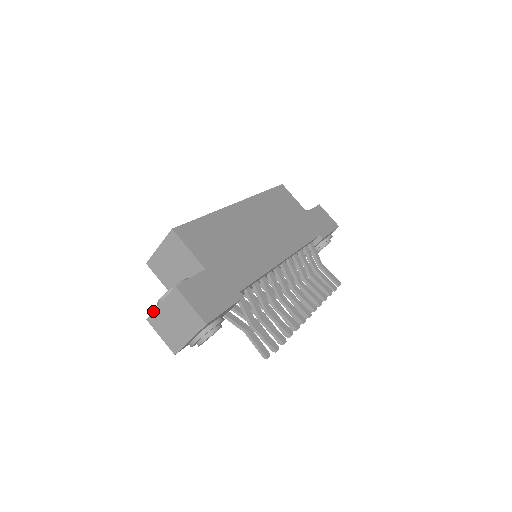
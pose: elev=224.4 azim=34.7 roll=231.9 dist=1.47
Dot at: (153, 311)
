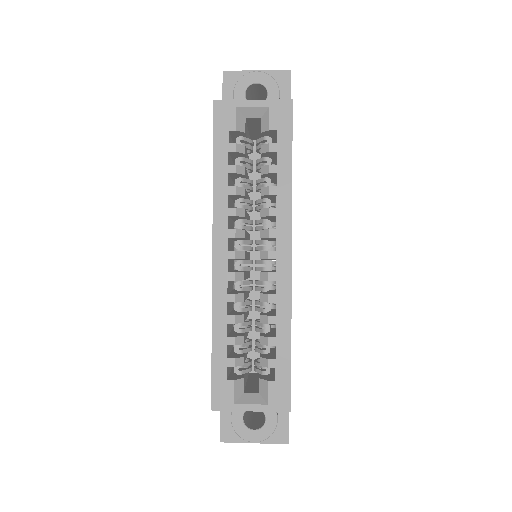
Dot at: occluded
